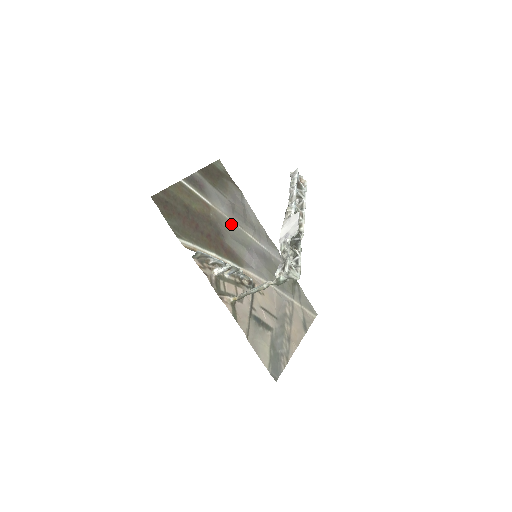
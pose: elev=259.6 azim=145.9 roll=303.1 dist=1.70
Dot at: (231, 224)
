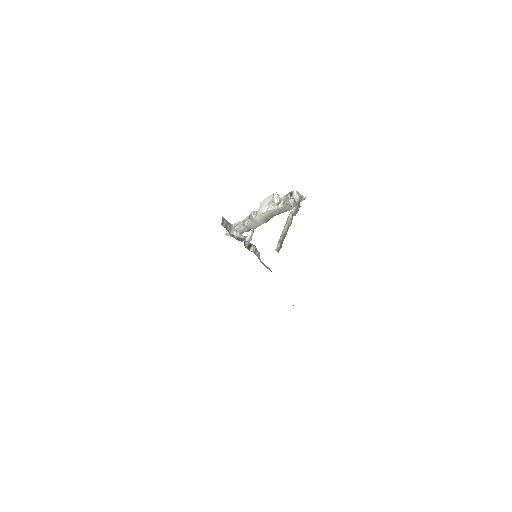
Dot at: occluded
